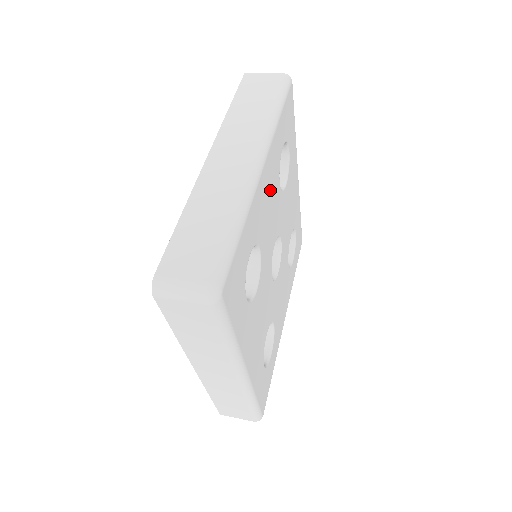
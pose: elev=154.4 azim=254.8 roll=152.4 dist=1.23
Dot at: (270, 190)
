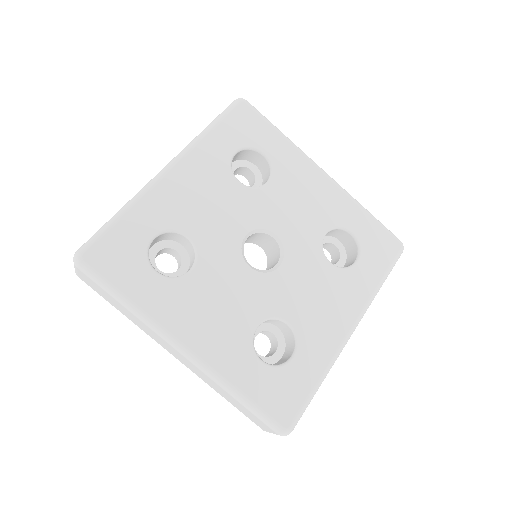
Dot at: (203, 187)
